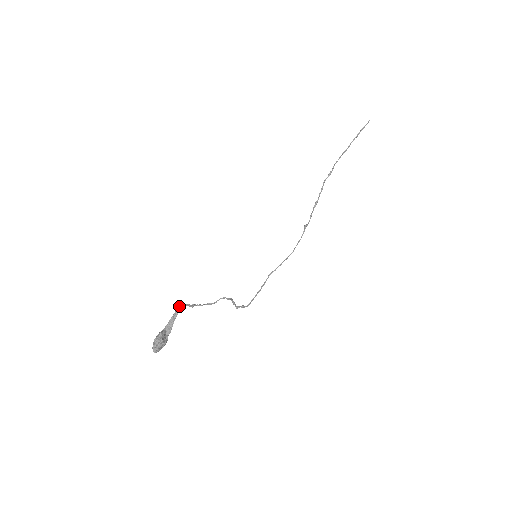
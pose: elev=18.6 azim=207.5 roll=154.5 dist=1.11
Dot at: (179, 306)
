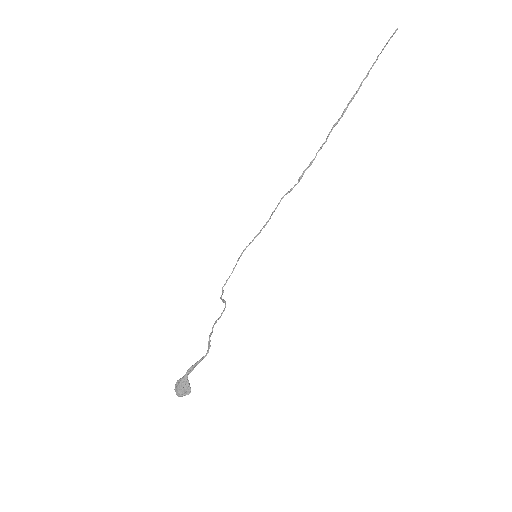
Dot at: occluded
